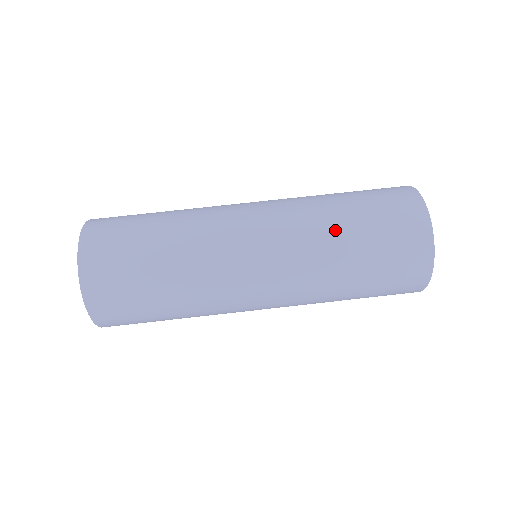
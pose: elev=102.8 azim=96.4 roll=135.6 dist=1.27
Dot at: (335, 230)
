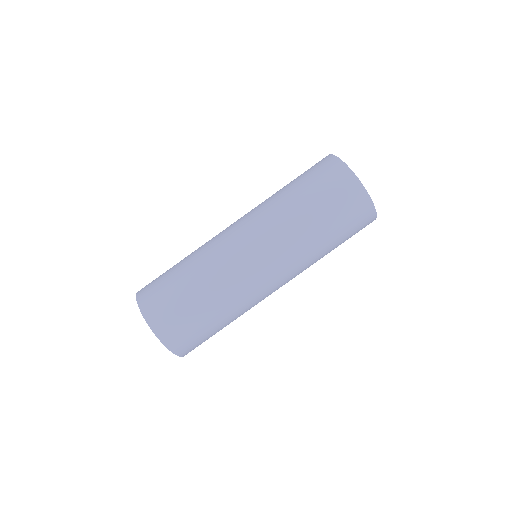
Dot at: (286, 201)
